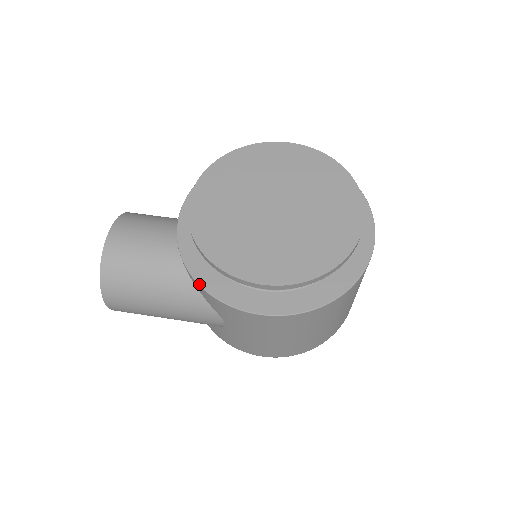
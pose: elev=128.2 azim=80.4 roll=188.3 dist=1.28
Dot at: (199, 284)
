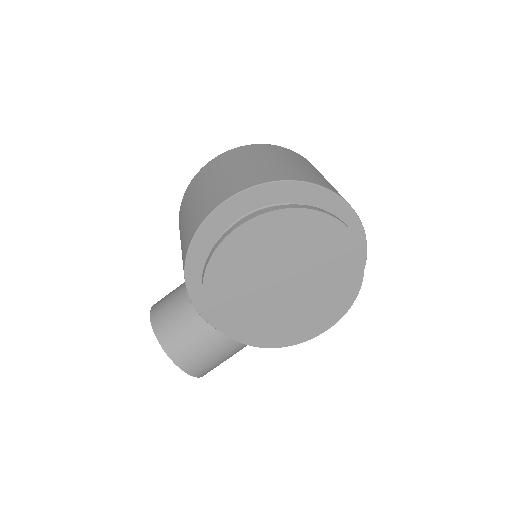
Dot at: occluded
